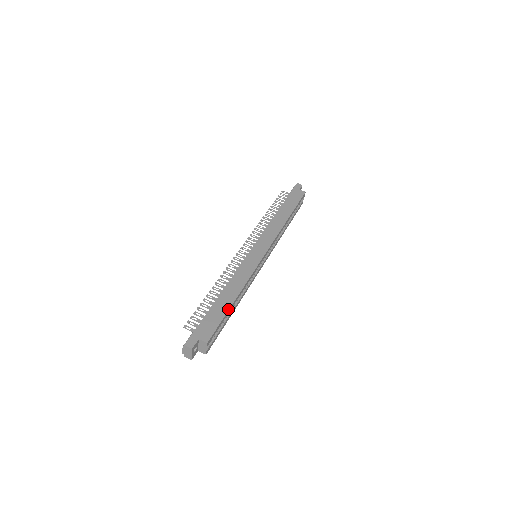
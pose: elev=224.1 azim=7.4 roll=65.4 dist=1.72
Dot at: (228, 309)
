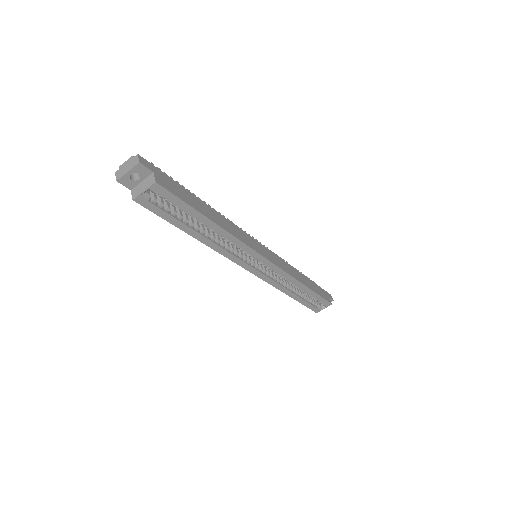
Dot at: (201, 212)
